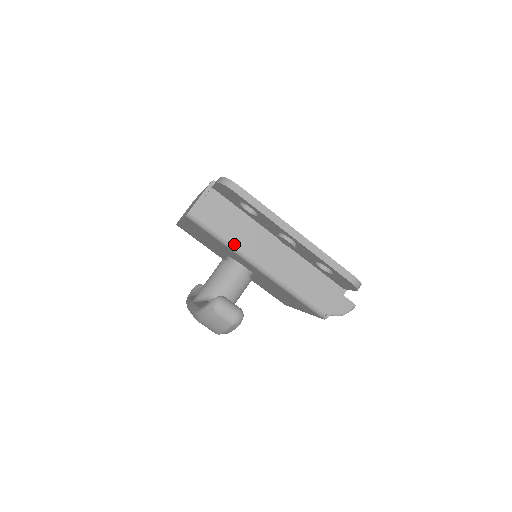
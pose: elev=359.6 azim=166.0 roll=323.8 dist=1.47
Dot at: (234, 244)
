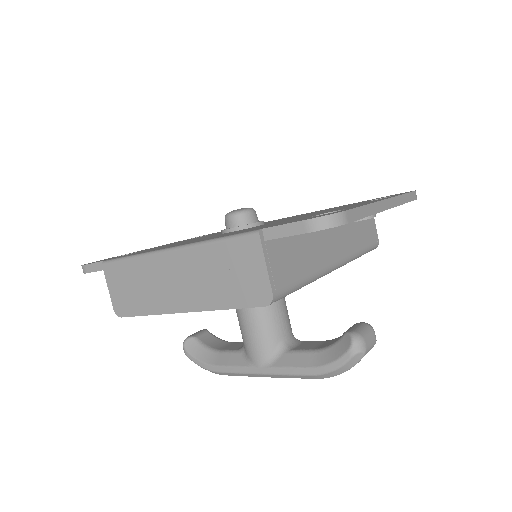
Dot at: (315, 274)
